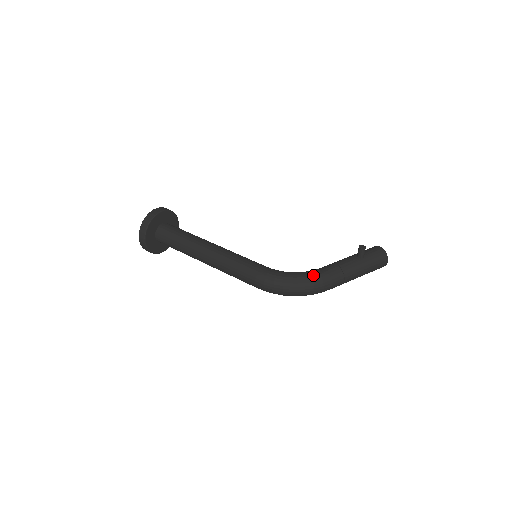
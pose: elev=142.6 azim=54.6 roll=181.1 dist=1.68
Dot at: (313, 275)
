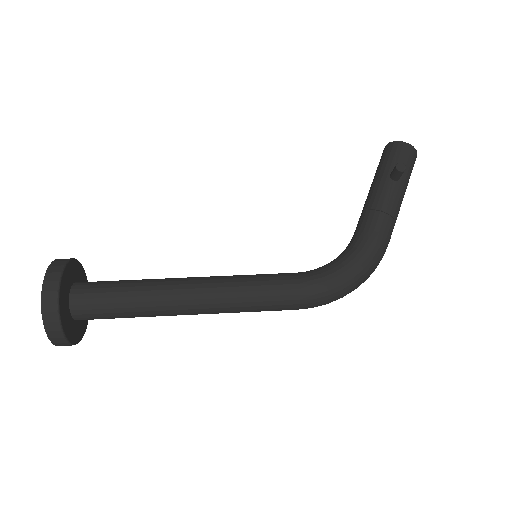
Dot at: (370, 253)
